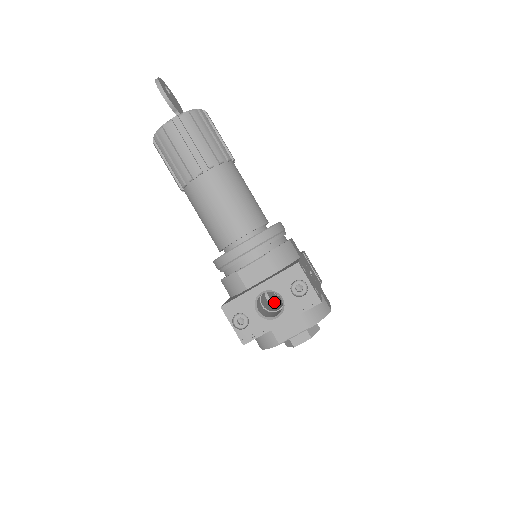
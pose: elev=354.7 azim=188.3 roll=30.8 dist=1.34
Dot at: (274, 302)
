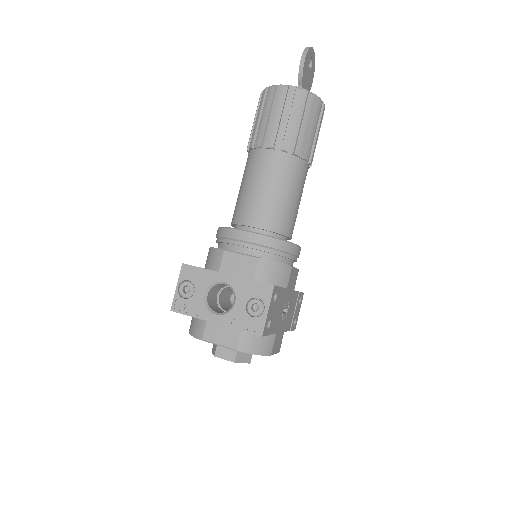
Dot at: occluded
